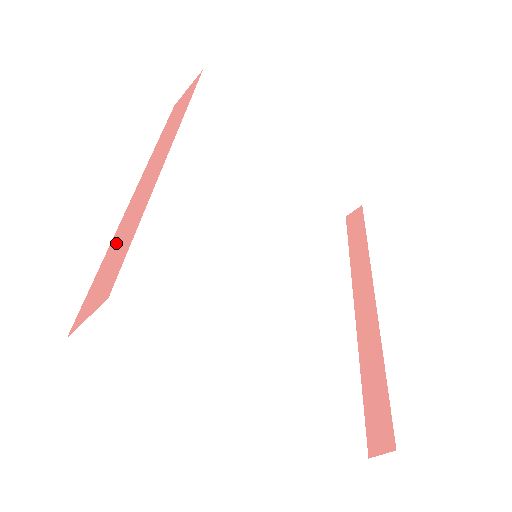
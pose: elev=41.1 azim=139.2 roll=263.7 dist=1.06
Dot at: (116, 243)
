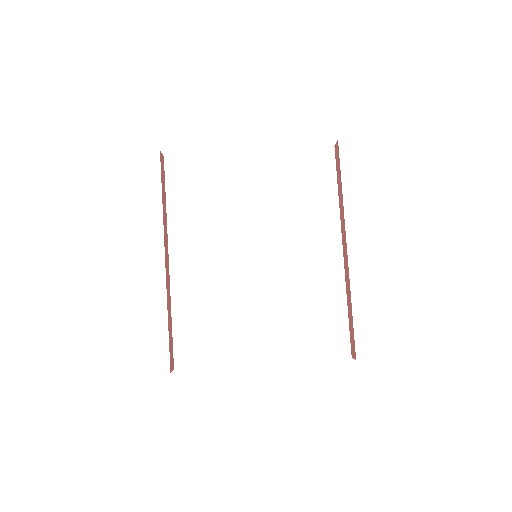
Dot at: occluded
